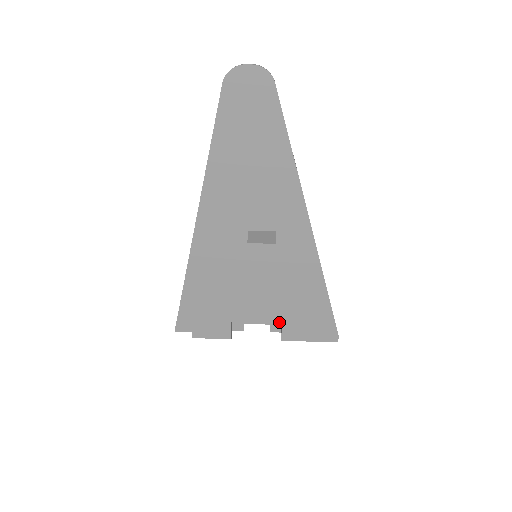
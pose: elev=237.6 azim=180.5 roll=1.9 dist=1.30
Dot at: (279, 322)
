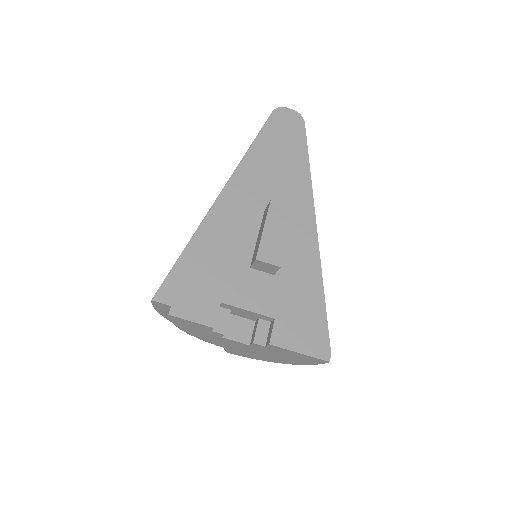
Dot at: (272, 317)
